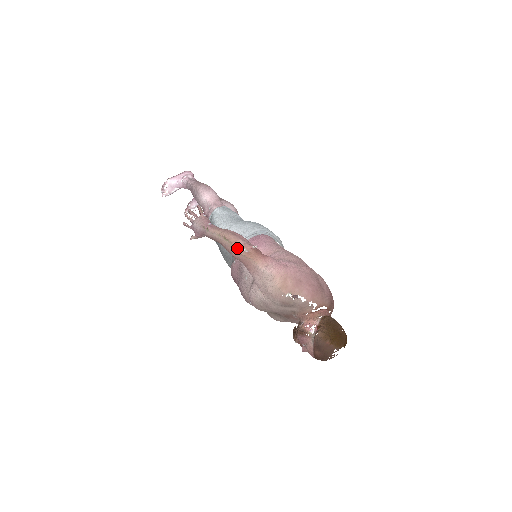
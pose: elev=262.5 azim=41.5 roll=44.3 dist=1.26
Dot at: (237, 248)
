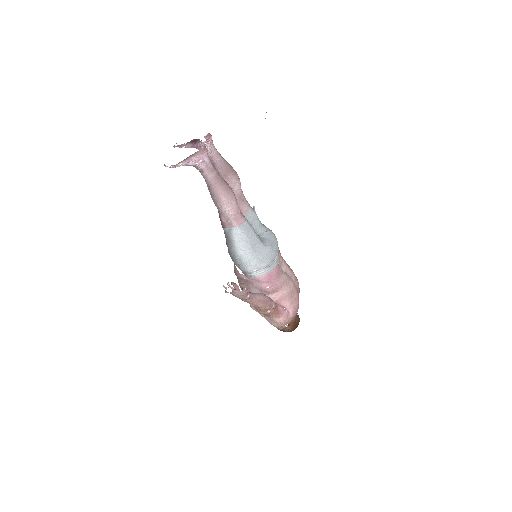
Dot at: (264, 312)
